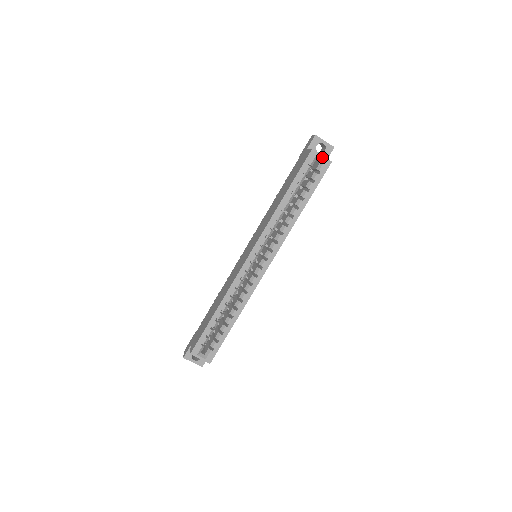
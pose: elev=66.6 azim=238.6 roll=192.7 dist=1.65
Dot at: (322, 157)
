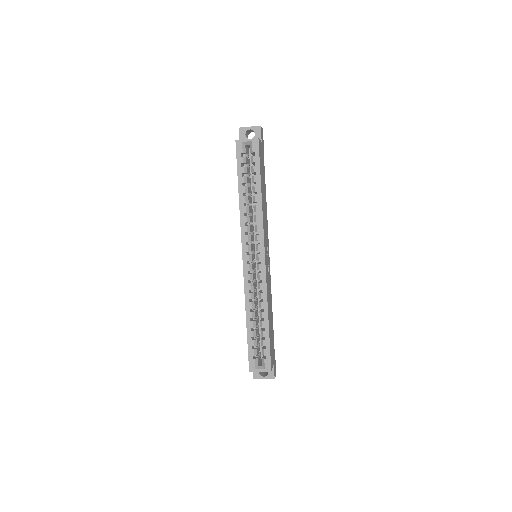
Dot at: (248, 140)
